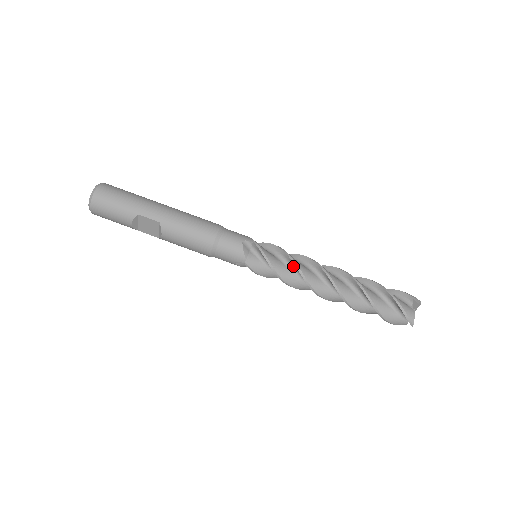
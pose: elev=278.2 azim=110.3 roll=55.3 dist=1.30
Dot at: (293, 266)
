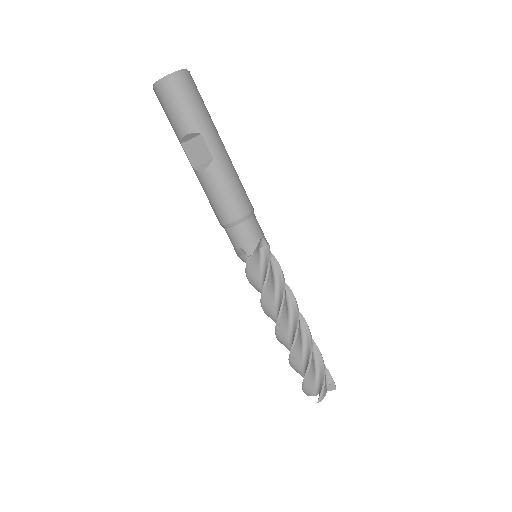
Dot at: (280, 290)
